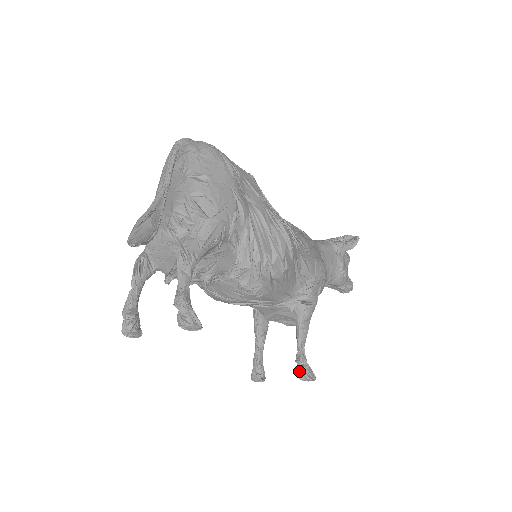
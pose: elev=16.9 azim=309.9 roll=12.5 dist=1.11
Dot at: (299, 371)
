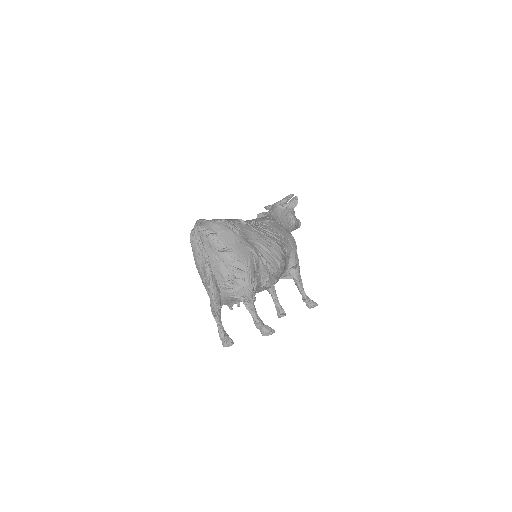
Dot at: (307, 305)
